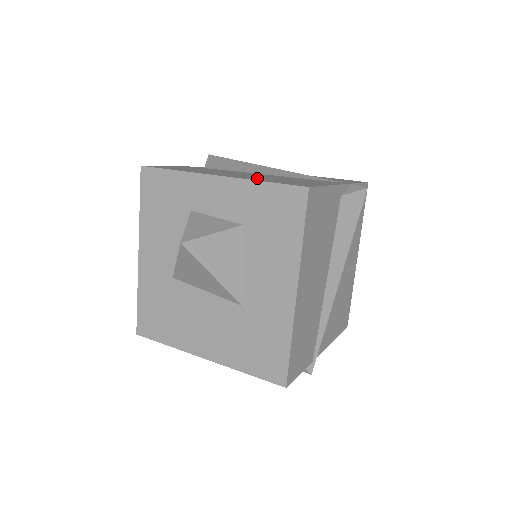
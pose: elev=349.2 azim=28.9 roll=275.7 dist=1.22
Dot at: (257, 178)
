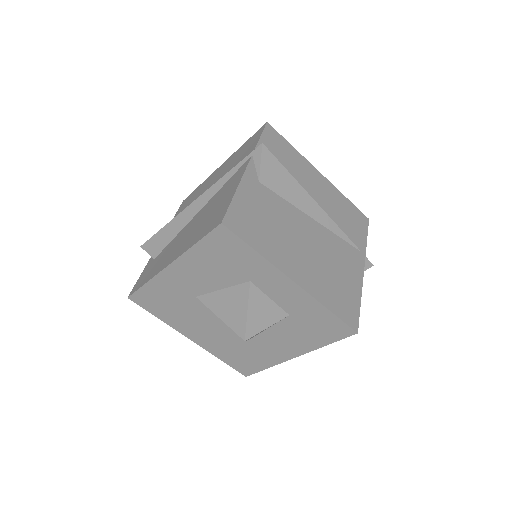
Dot at: (320, 282)
